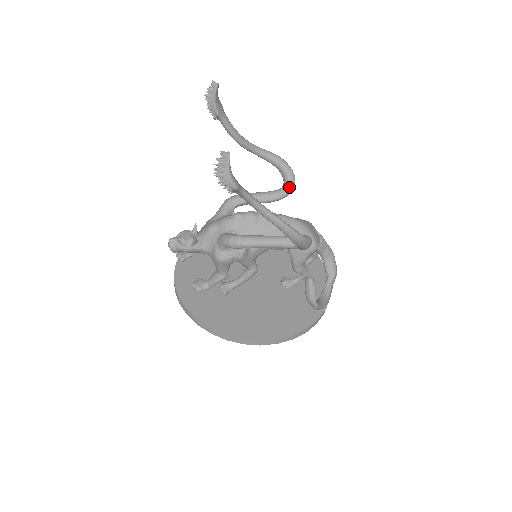
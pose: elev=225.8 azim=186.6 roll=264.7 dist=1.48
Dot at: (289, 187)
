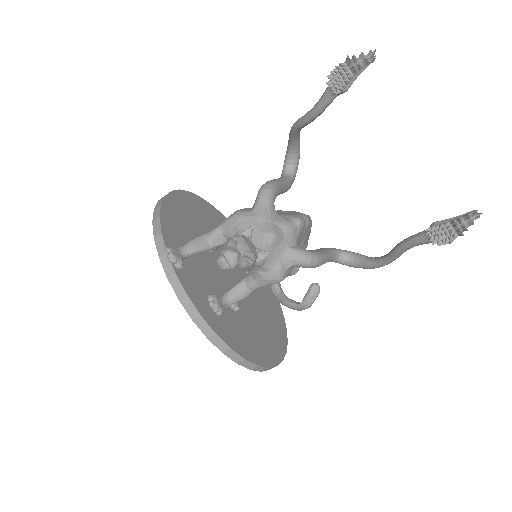
Dot at: (295, 175)
